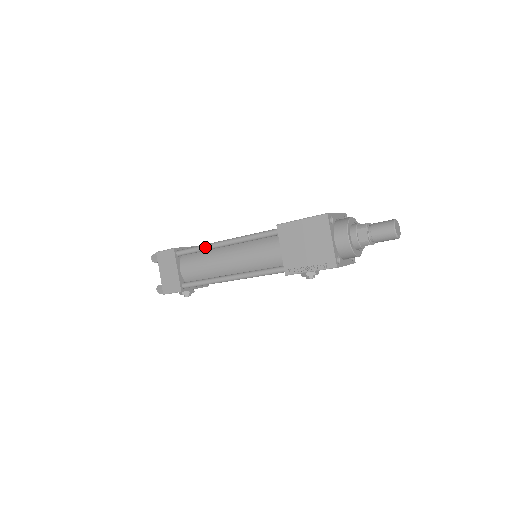
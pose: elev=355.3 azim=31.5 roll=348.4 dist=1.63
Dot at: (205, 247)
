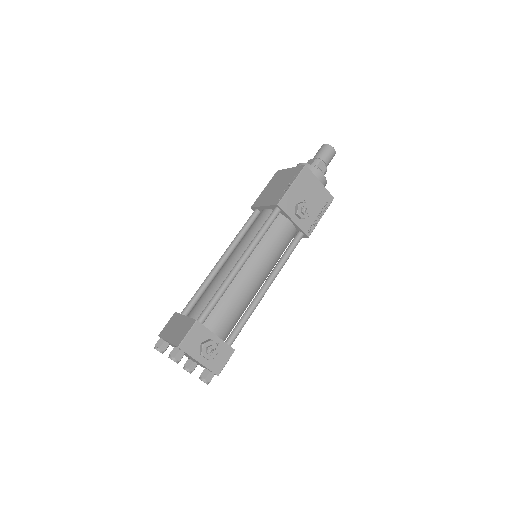
Dot at: (205, 280)
